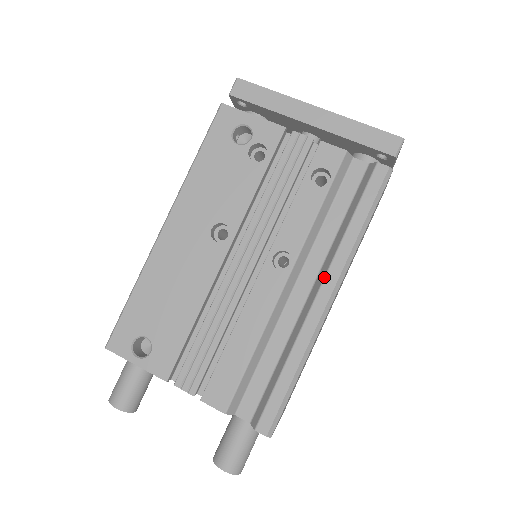
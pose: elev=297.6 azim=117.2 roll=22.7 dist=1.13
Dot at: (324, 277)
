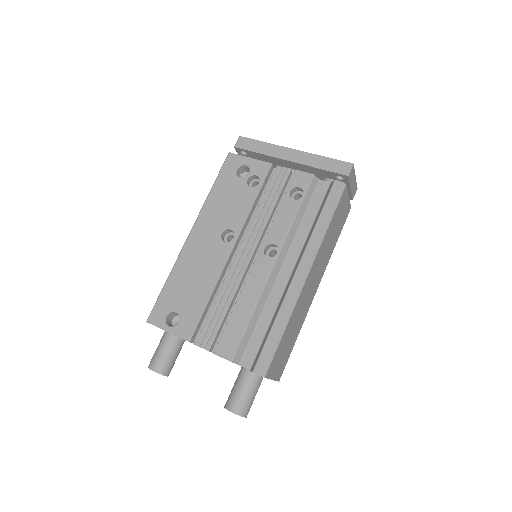
Dot at: (300, 259)
